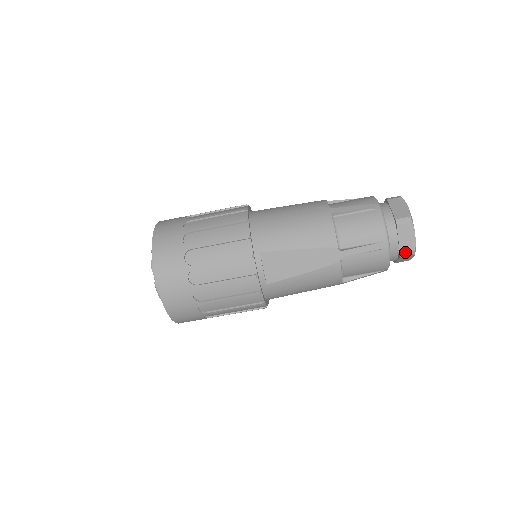
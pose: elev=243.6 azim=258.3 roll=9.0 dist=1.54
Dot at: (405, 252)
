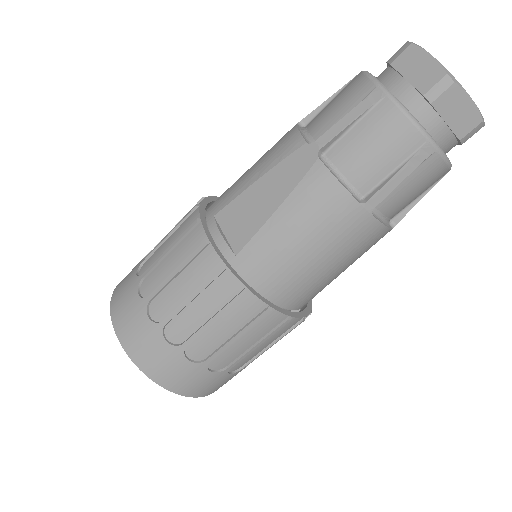
Dot at: (430, 87)
